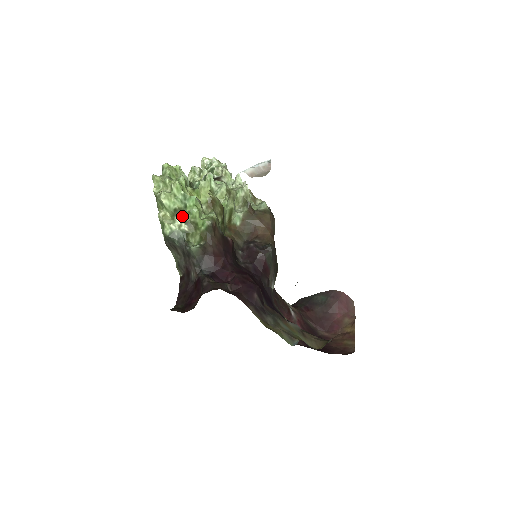
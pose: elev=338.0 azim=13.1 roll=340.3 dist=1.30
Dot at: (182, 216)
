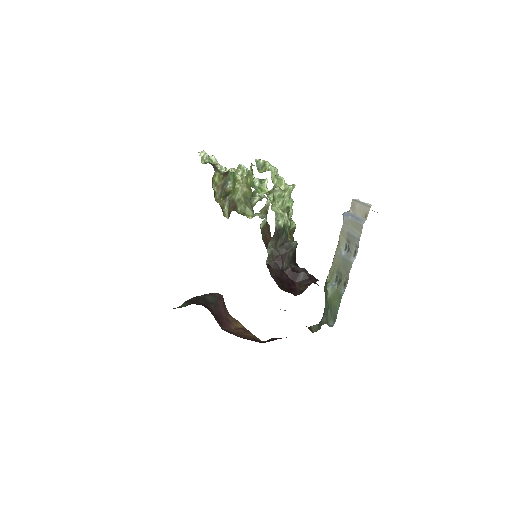
Dot at: (288, 214)
